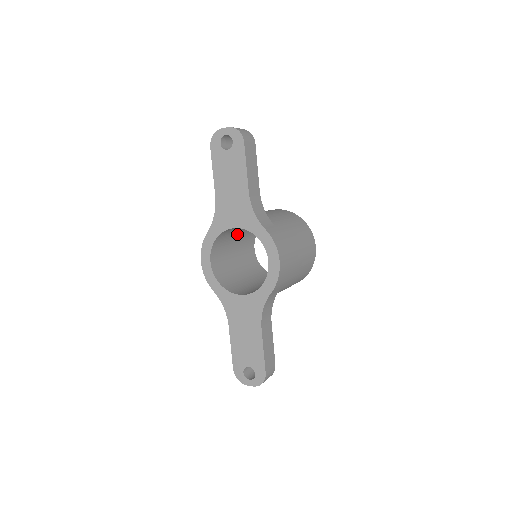
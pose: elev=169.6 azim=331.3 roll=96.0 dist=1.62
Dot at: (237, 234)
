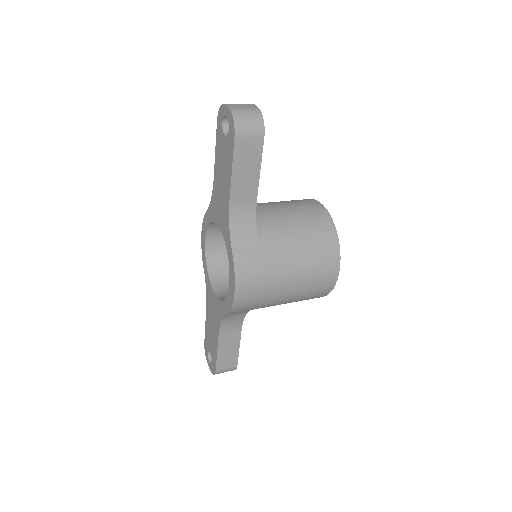
Dot at: occluded
